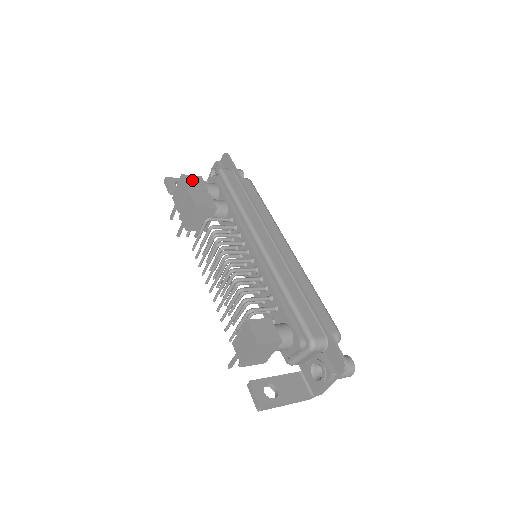
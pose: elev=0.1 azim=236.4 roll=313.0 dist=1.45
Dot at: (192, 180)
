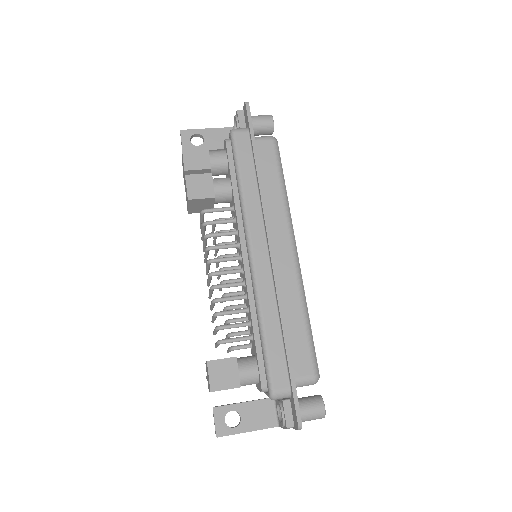
Dot at: (193, 155)
